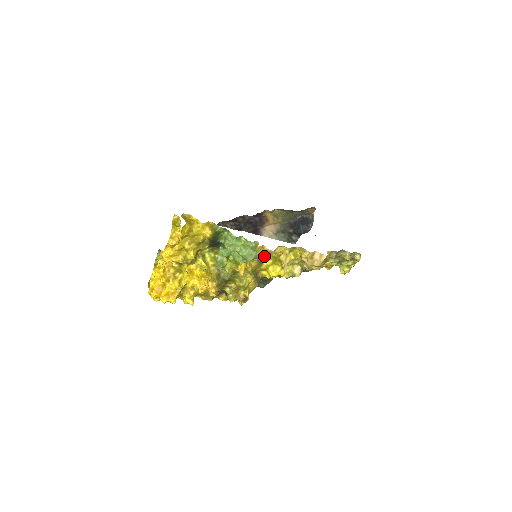
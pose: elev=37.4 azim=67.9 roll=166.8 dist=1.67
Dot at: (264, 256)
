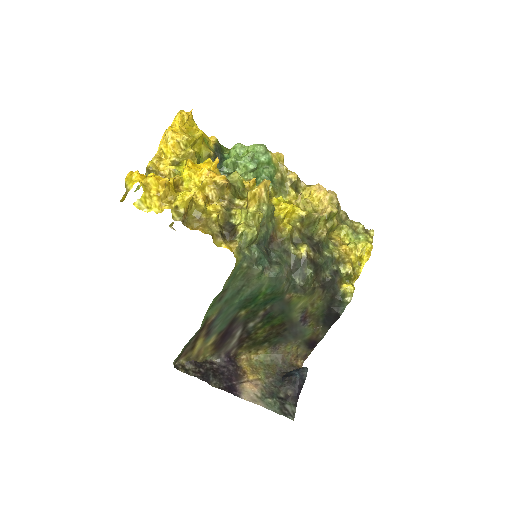
Dot at: (273, 169)
